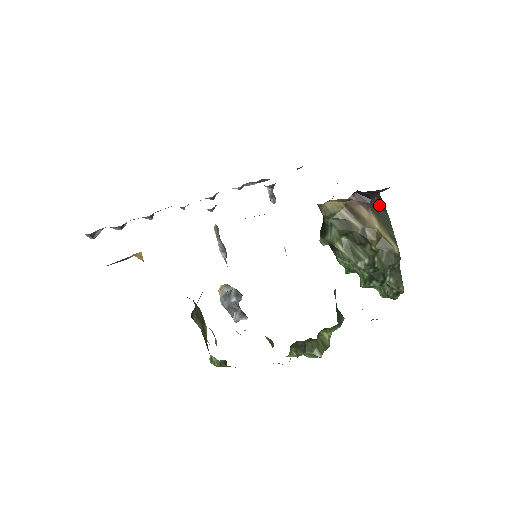
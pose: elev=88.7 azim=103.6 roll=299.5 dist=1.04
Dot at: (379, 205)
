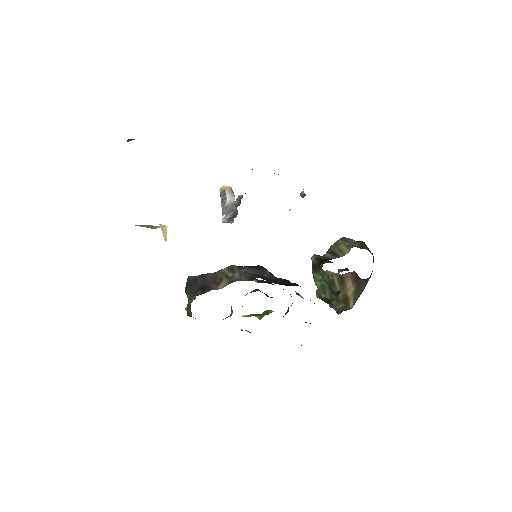
Dot at: (365, 280)
